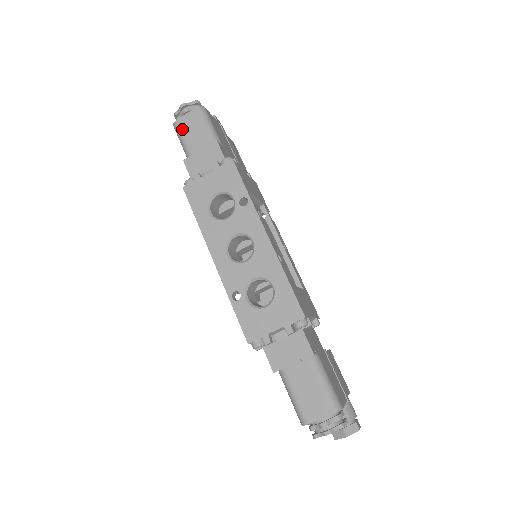
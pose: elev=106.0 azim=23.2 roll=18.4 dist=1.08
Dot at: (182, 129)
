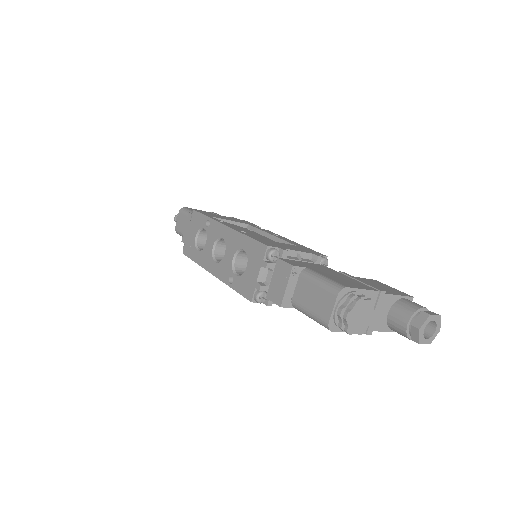
Dot at: (179, 229)
